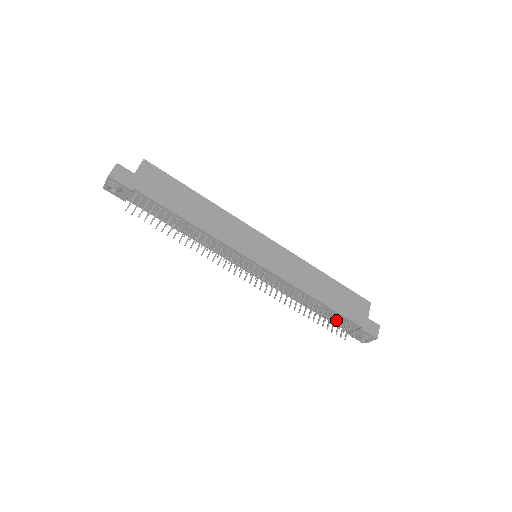
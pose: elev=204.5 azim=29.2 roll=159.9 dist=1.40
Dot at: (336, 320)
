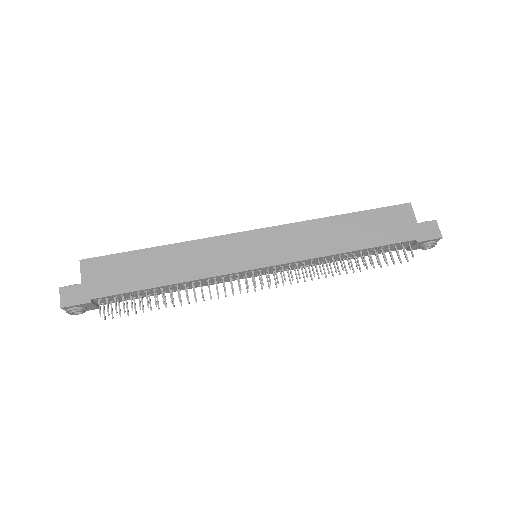
Dot at: (383, 254)
